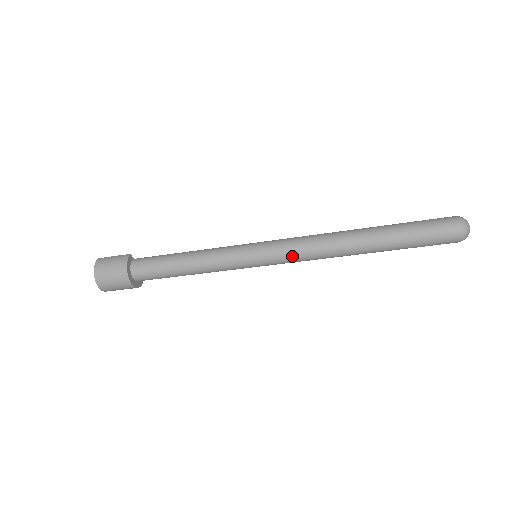
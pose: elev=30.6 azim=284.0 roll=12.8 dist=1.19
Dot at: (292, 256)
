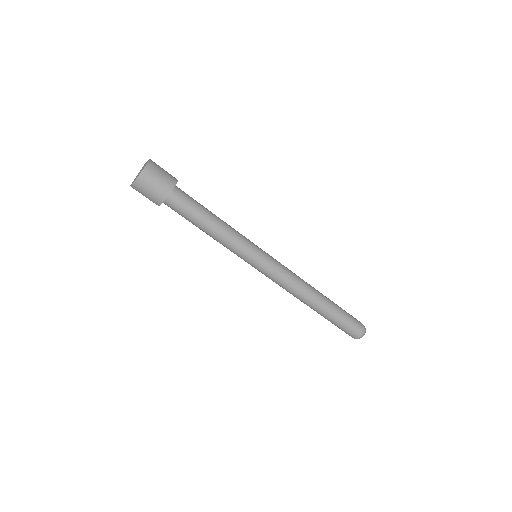
Dot at: (284, 267)
